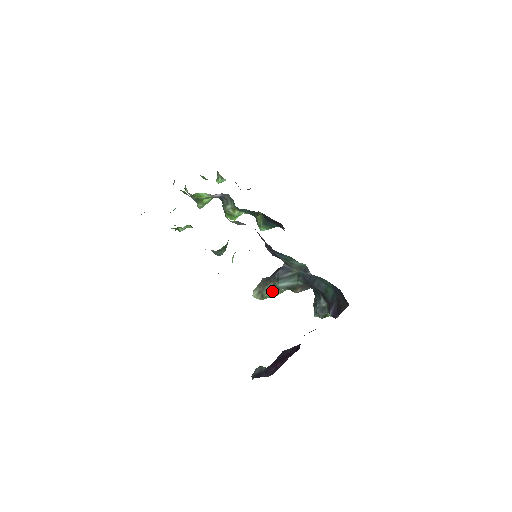
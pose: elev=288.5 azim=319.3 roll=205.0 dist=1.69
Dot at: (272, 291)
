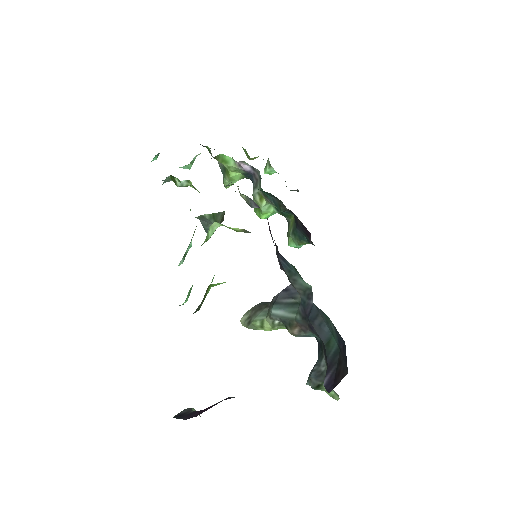
Dot at: (262, 319)
